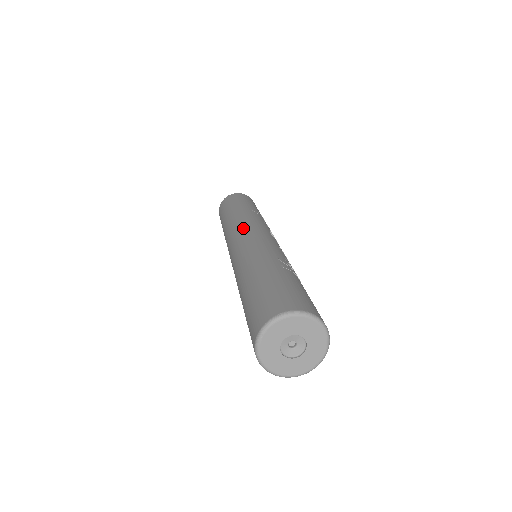
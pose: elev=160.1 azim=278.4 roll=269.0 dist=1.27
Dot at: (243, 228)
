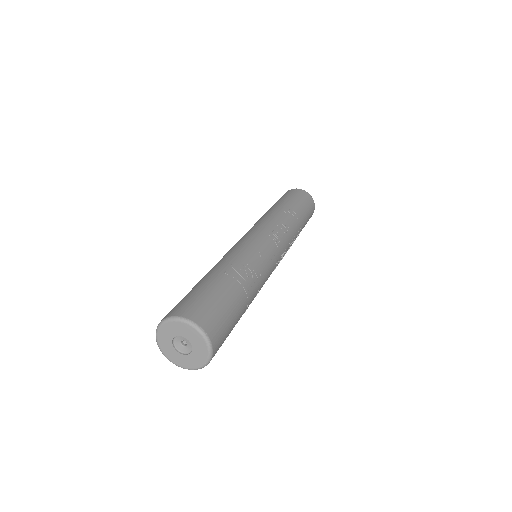
Dot at: (249, 230)
